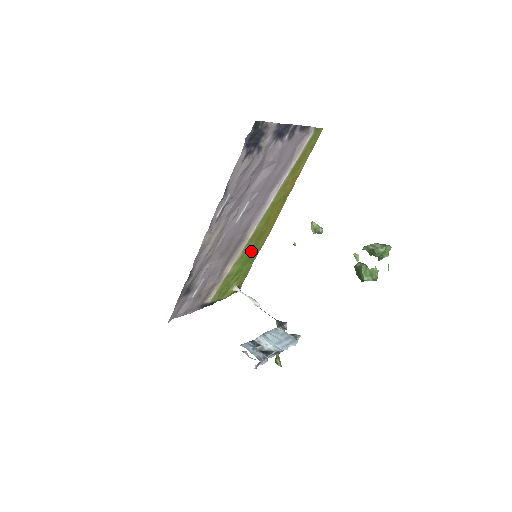
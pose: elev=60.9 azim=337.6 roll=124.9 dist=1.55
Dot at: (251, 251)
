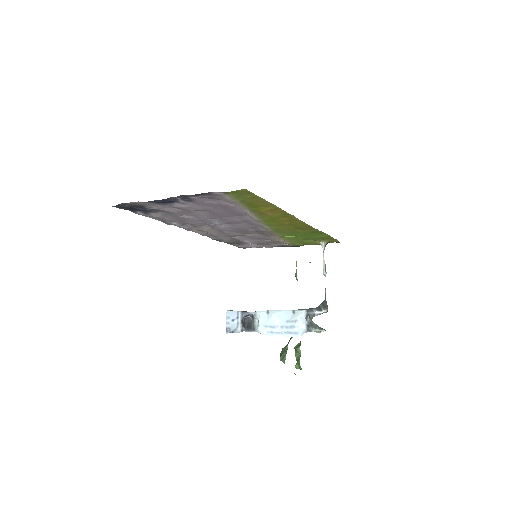
Dot at: (299, 233)
